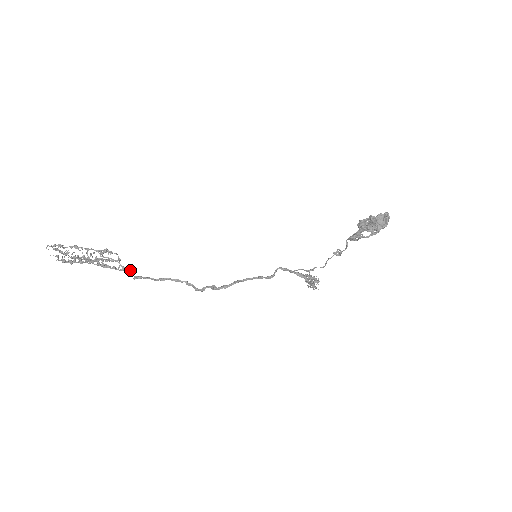
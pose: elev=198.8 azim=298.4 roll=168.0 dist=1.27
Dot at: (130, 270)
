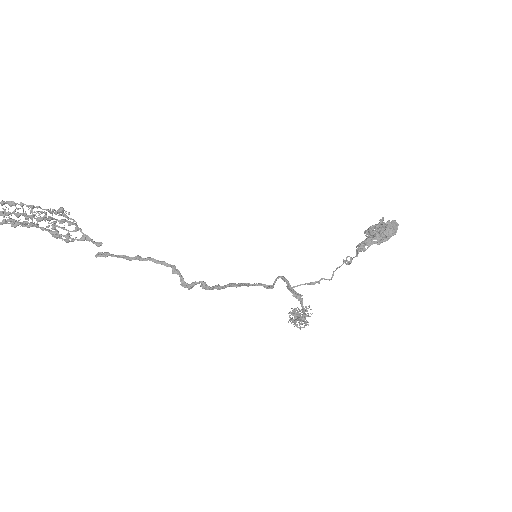
Dot at: (94, 241)
